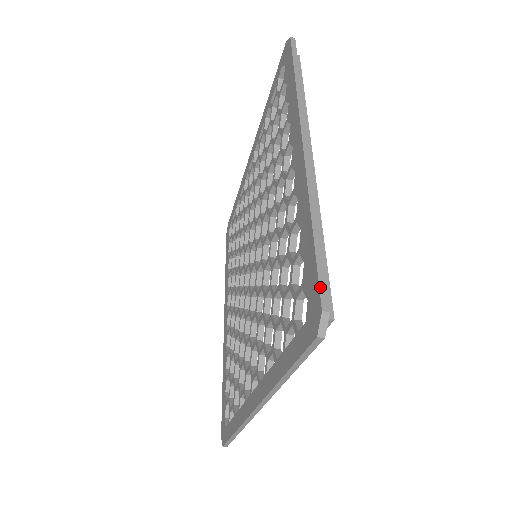
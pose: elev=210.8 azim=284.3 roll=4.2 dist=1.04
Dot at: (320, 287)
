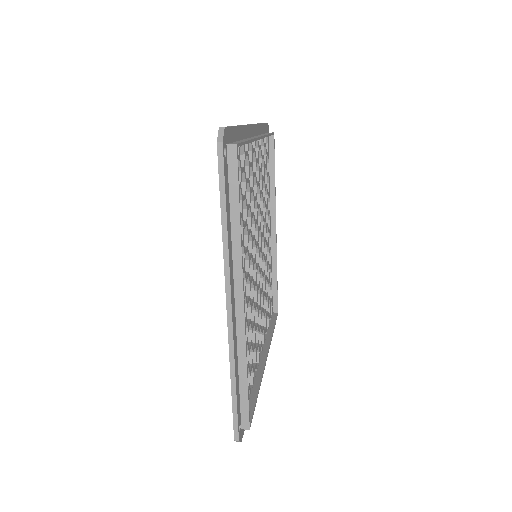
Dot at: (234, 427)
